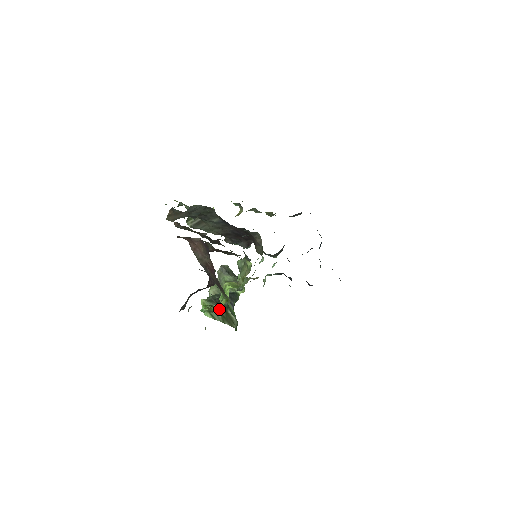
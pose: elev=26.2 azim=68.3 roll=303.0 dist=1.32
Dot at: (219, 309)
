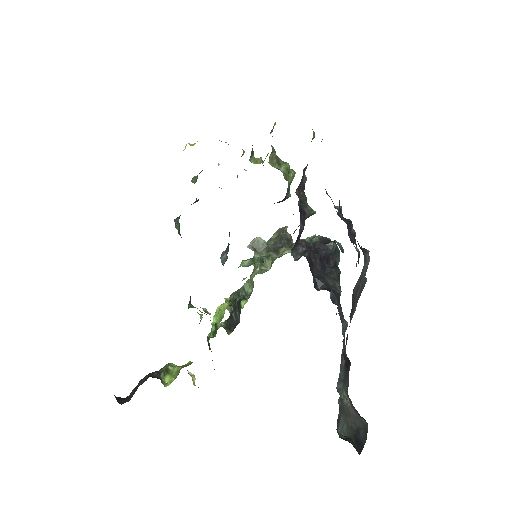
Dot at: (208, 344)
